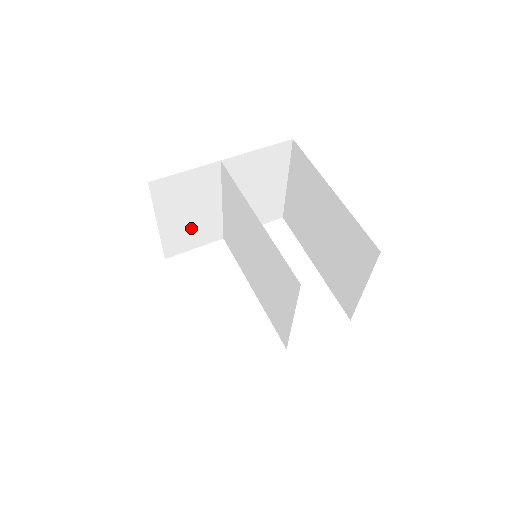
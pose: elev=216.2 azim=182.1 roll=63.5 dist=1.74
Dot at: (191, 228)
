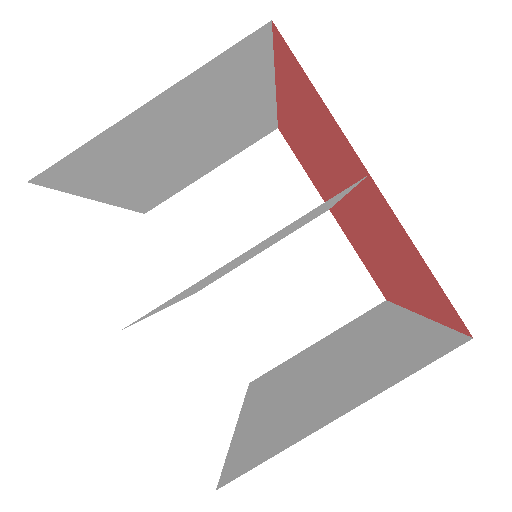
Dot at: (209, 227)
